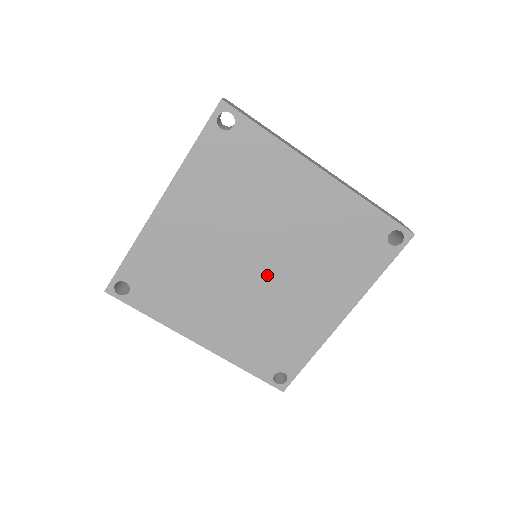
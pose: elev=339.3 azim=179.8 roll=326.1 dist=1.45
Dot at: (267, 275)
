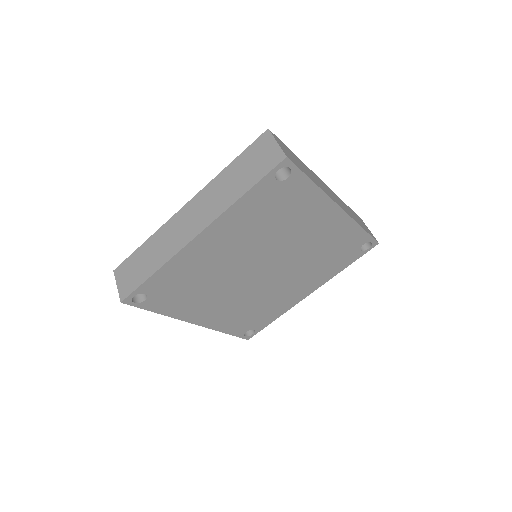
Dot at: (268, 276)
